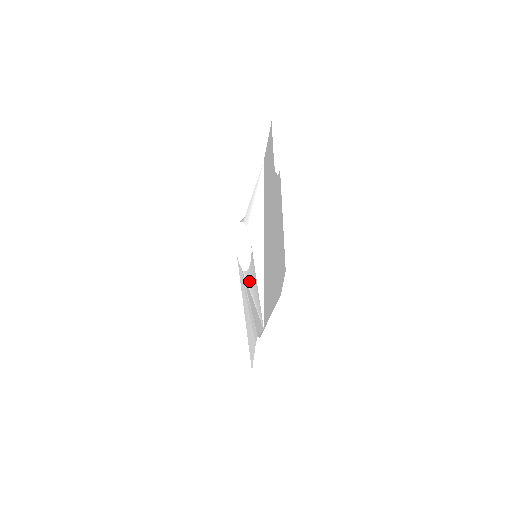
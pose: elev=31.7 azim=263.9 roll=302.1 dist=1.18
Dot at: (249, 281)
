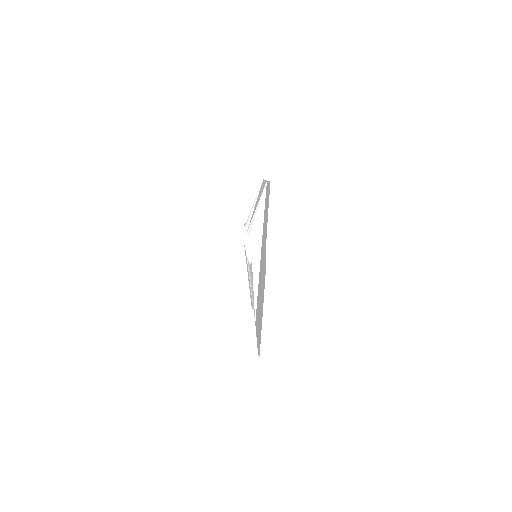
Dot at: (250, 274)
